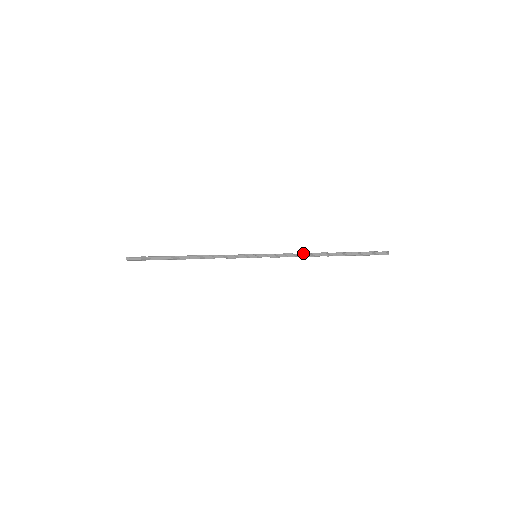
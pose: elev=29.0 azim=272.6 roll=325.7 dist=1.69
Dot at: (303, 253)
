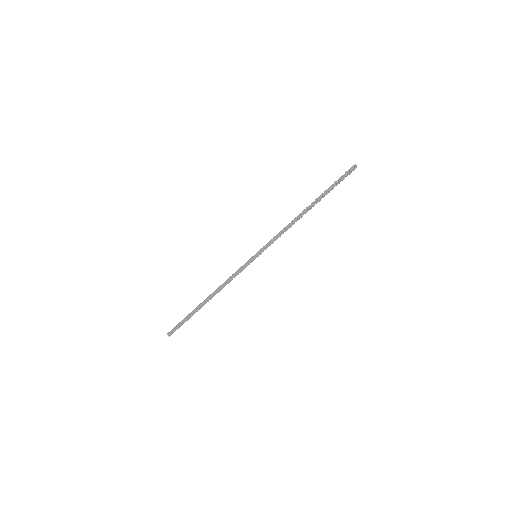
Dot at: (289, 223)
